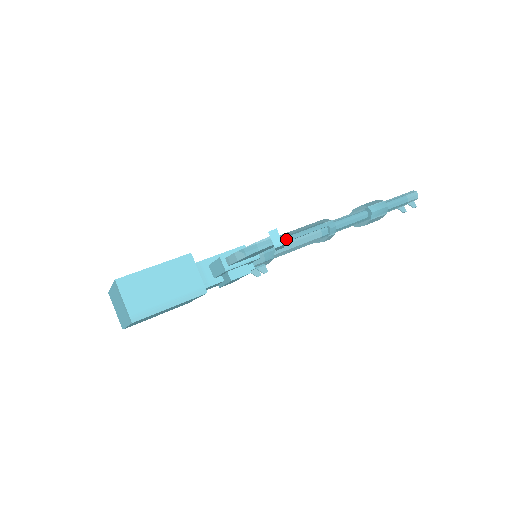
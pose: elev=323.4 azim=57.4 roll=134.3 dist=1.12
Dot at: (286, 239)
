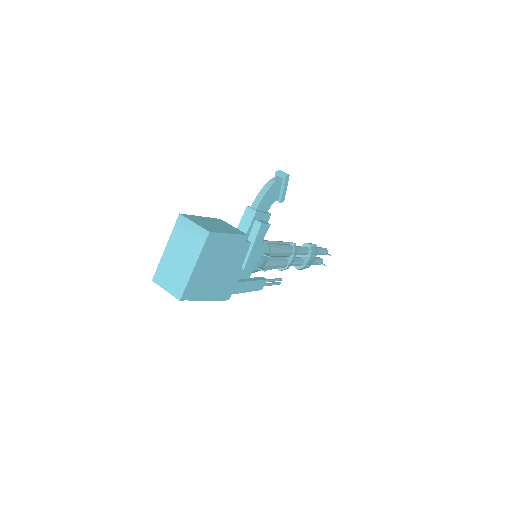
Dot at: (271, 241)
